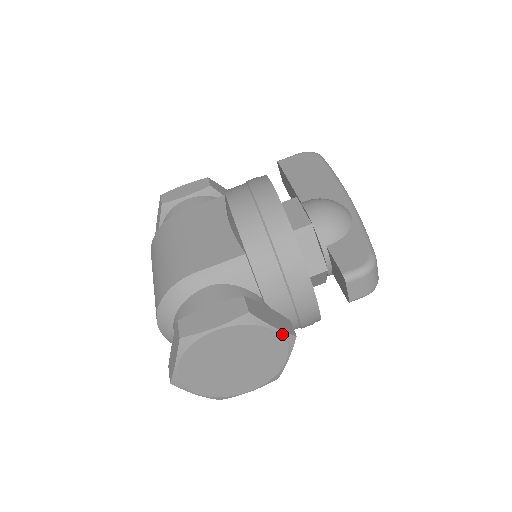
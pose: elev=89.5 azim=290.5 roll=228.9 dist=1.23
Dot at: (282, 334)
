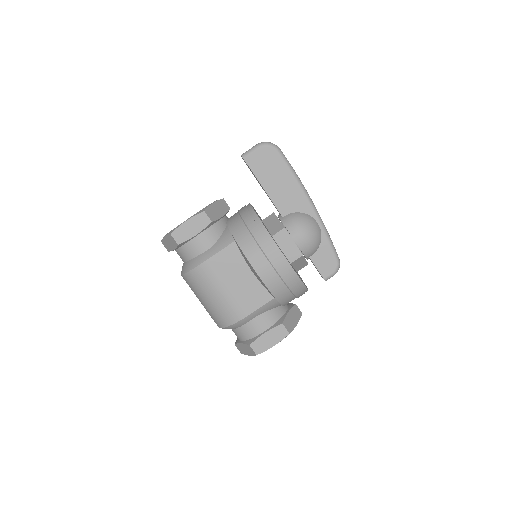
Dot at: (298, 321)
